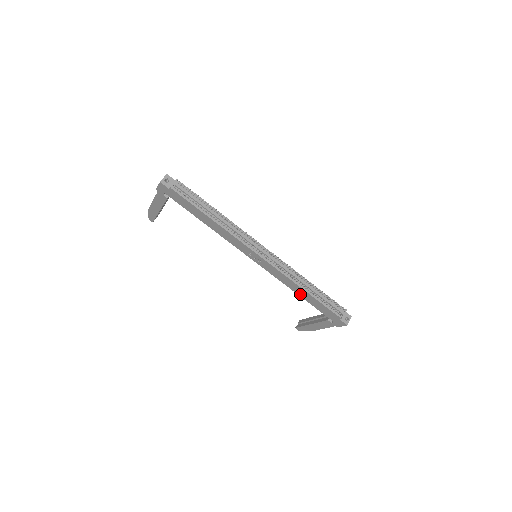
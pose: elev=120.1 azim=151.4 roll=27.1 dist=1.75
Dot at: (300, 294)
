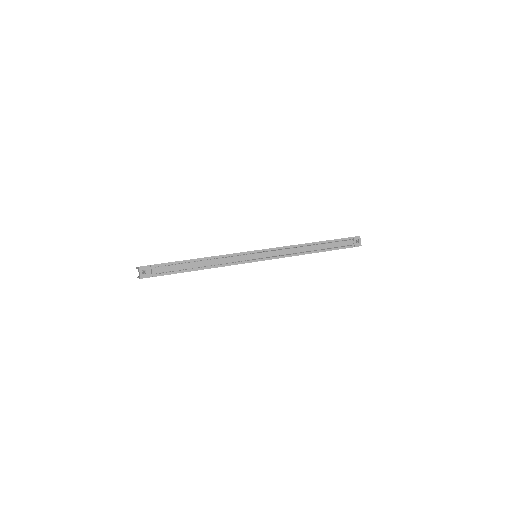
Dot at: occluded
